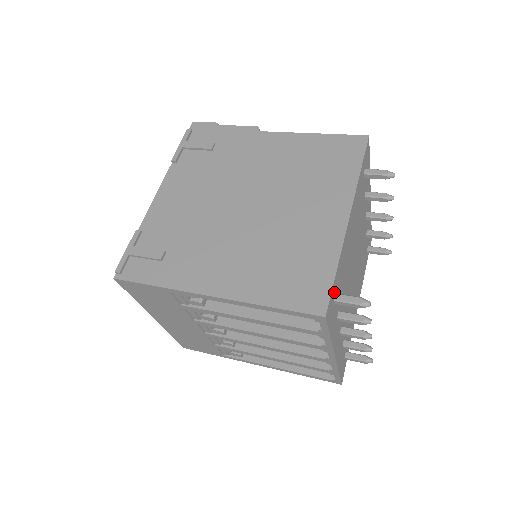
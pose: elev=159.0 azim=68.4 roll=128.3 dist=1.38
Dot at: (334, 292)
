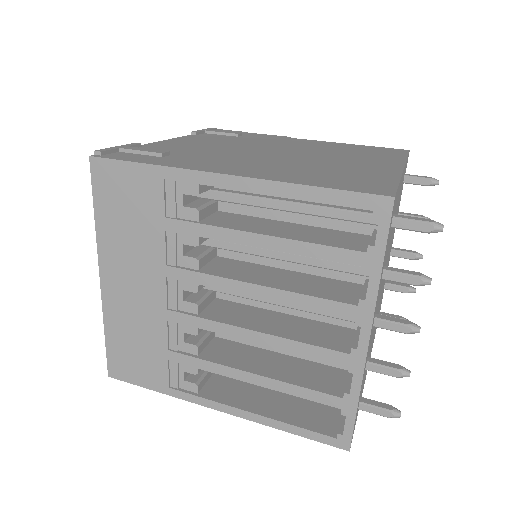
Dot at: (394, 206)
